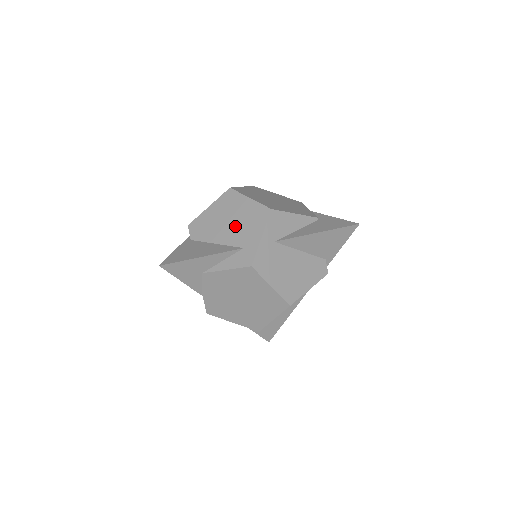
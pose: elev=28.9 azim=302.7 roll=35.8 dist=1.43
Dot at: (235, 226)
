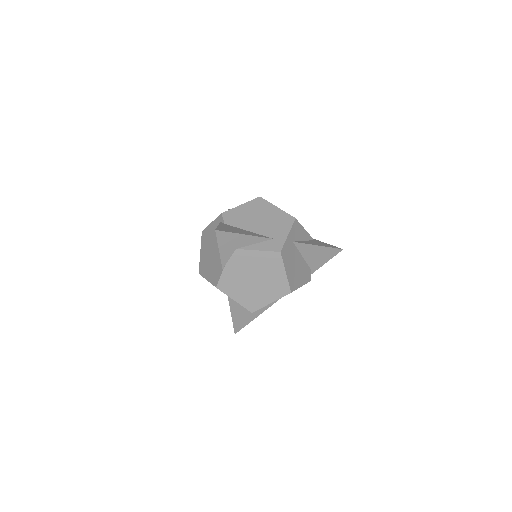
Dot at: (265, 223)
